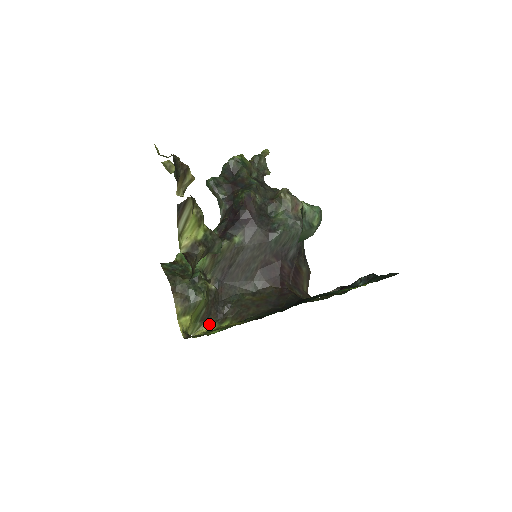
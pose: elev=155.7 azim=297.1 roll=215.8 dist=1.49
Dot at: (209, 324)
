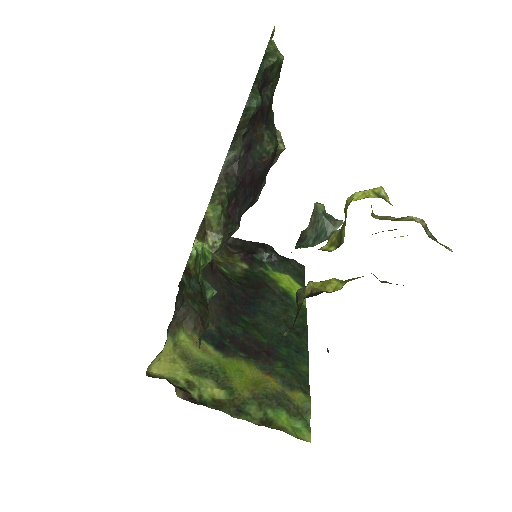
Dot at: (166, 342)
